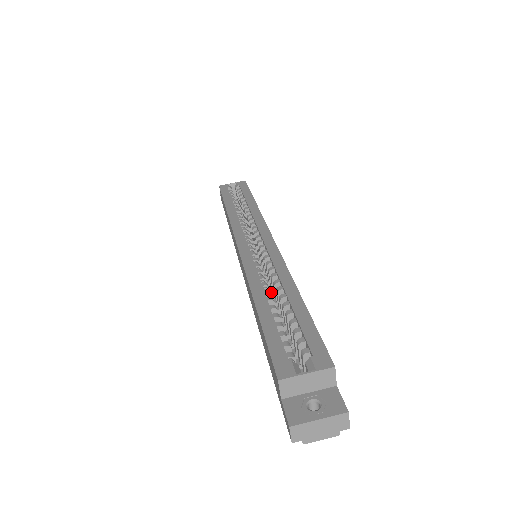
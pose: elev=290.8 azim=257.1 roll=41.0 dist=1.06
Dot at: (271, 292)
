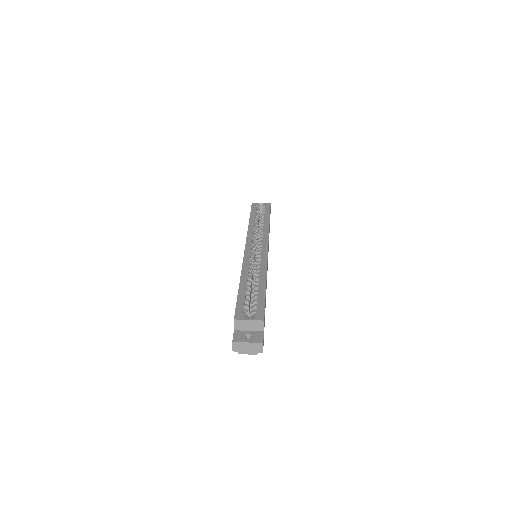
Dot at: occluded
